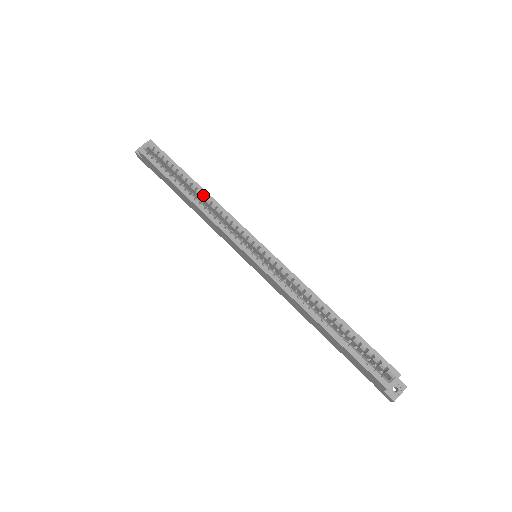
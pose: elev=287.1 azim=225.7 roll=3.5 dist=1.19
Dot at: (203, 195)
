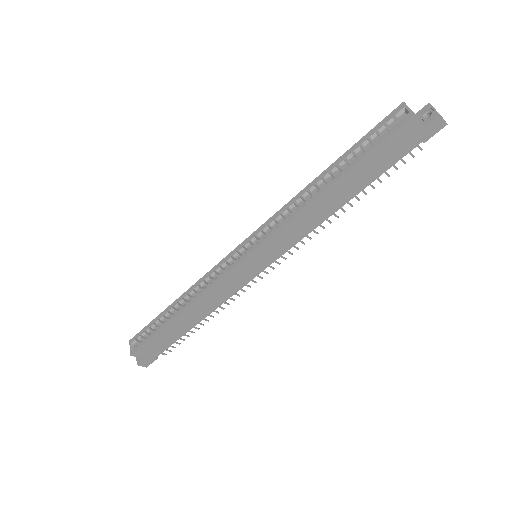
Dot at: (185, 296)
